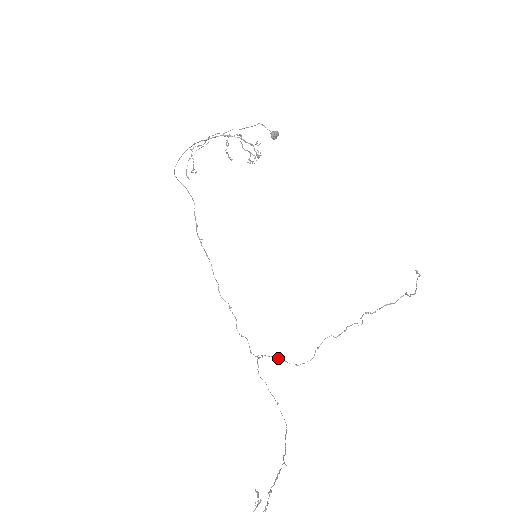
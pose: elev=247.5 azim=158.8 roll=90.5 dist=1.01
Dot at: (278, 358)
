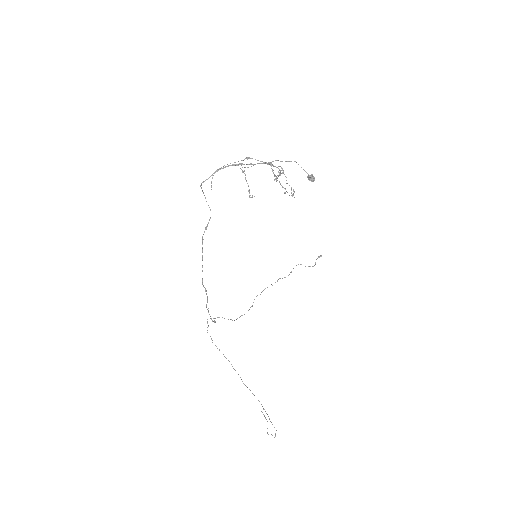
Dot at: occluded
